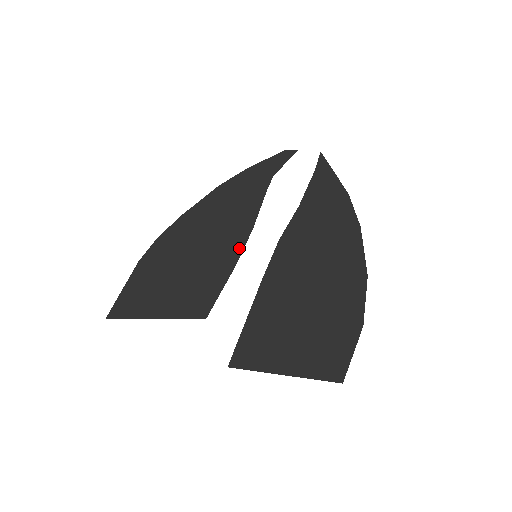
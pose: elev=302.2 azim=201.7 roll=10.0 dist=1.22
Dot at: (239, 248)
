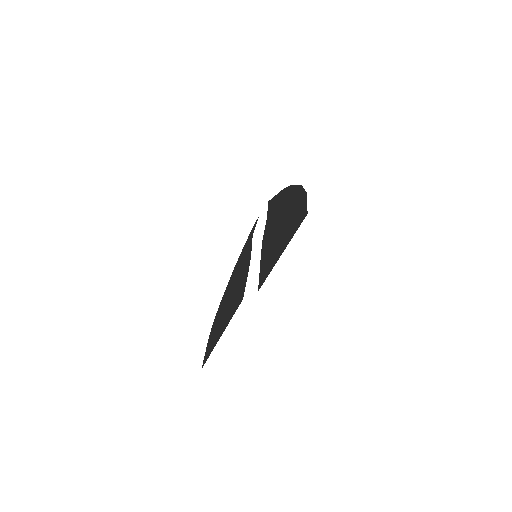
Dot at: (248, 266)
